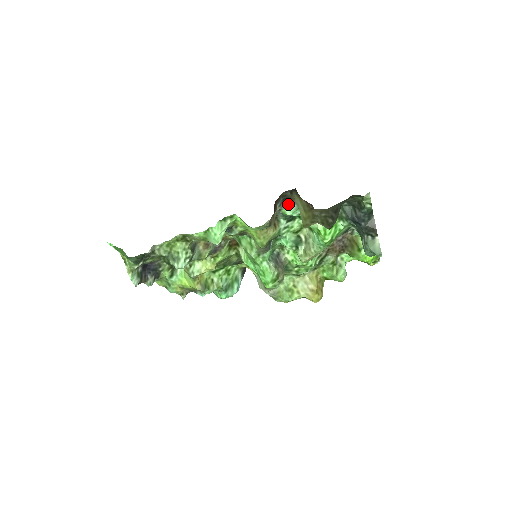
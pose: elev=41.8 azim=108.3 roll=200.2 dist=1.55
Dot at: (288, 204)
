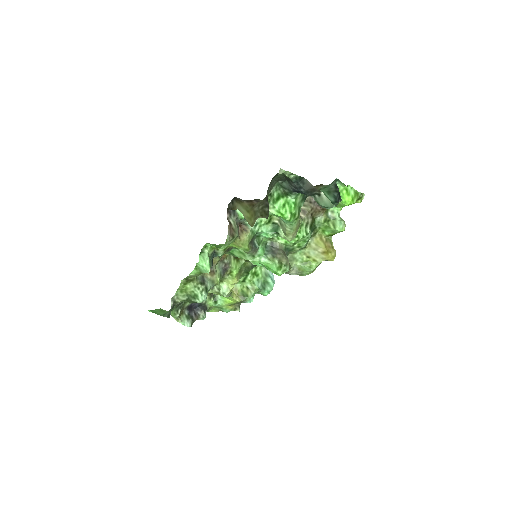
Dot at: occluded
